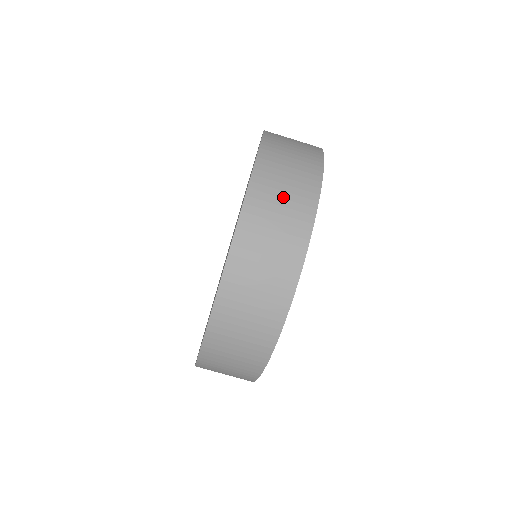
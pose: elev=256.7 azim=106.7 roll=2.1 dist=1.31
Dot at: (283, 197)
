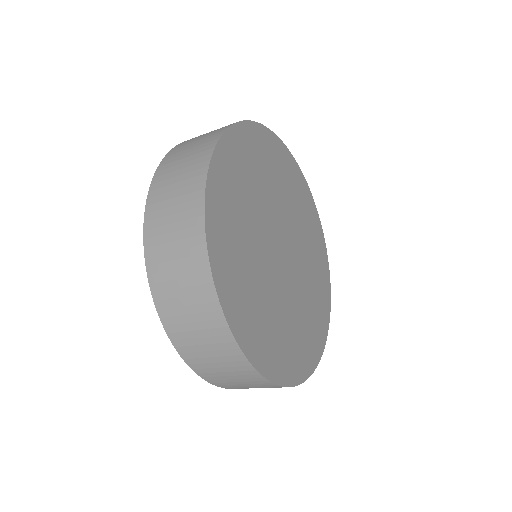
Dot at: occluded
